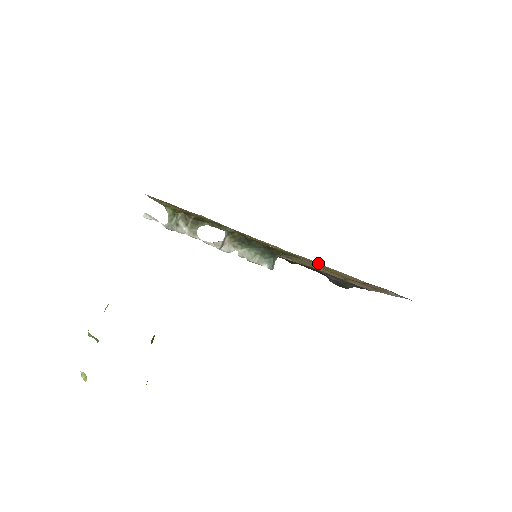
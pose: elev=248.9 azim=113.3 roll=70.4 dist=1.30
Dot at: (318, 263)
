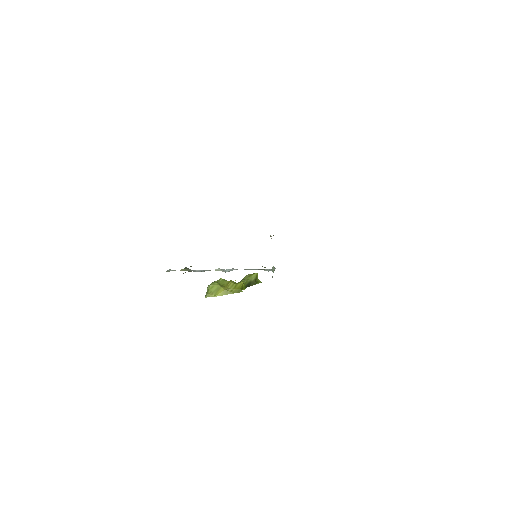
Dot at: occluded
